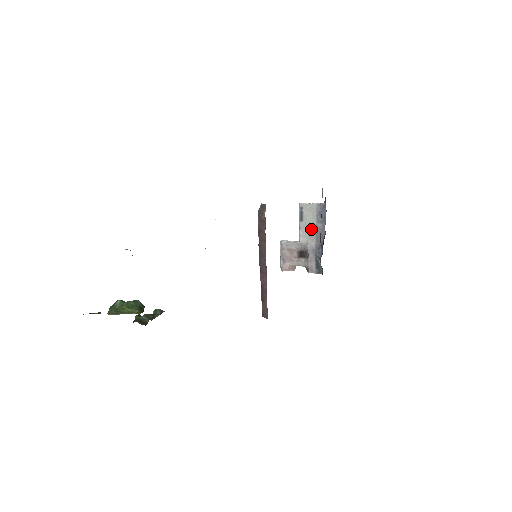
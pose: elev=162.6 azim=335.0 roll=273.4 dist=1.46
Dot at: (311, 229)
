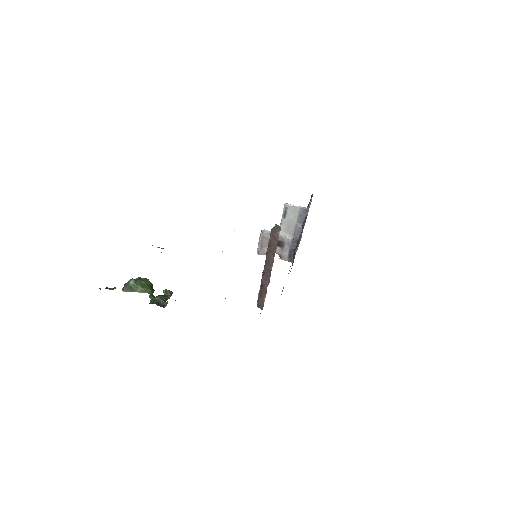
Dot at: (291, 226)
